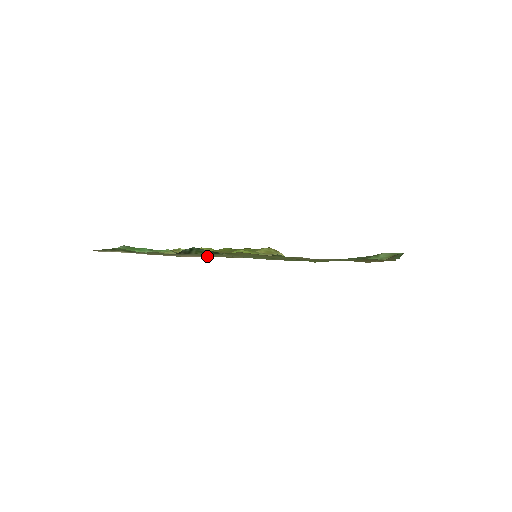
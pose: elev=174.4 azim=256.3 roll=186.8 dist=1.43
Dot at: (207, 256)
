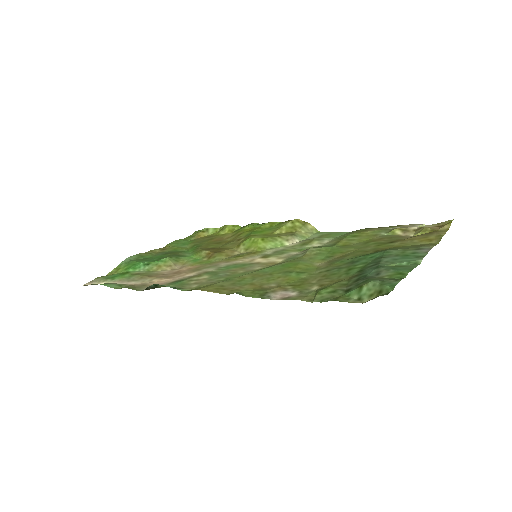
Dot at: (199, 267)
